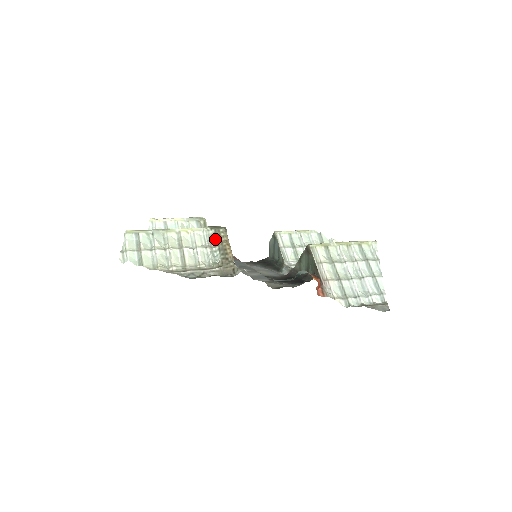
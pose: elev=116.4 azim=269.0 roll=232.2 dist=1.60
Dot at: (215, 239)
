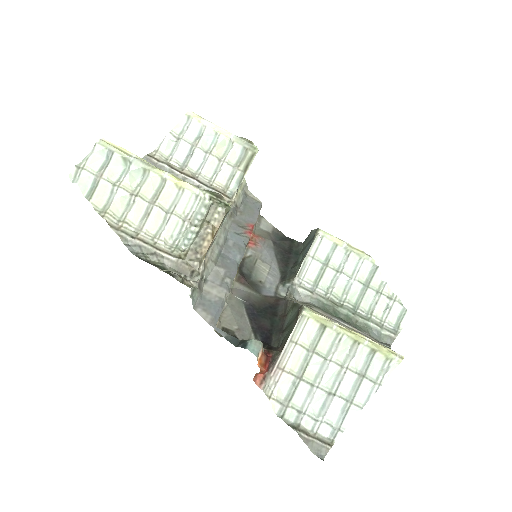
Dot at: (205, 215)
